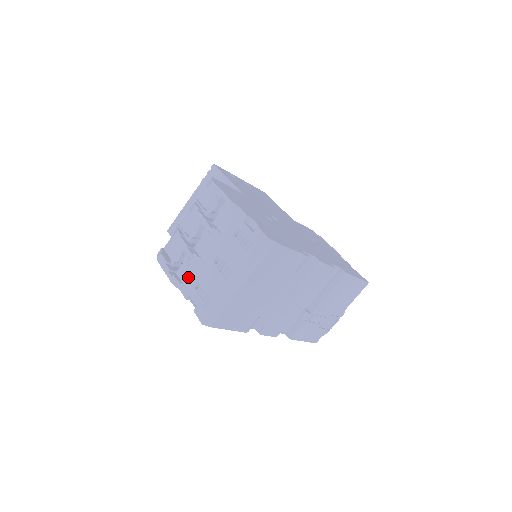
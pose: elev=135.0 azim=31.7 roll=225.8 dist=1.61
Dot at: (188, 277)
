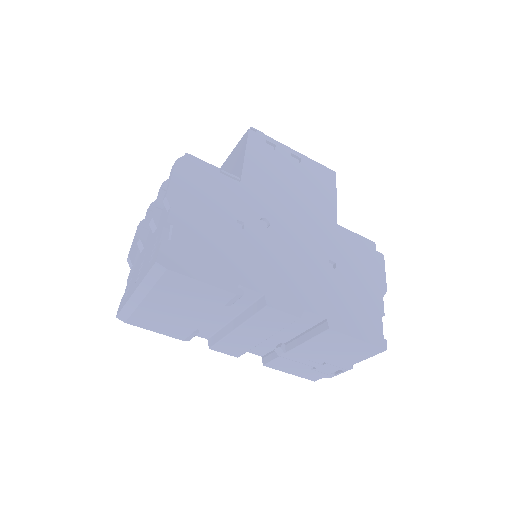
Dot at: (136, 260)
